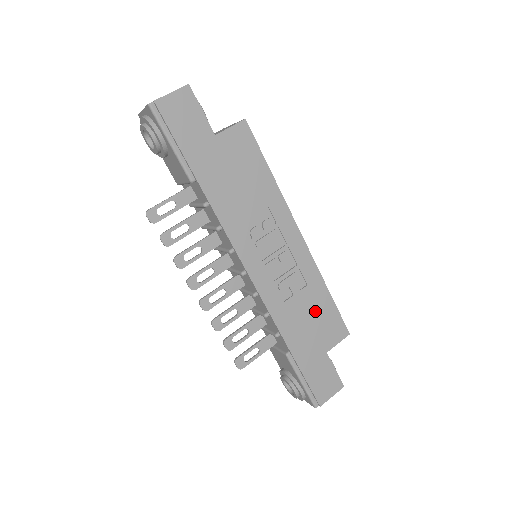
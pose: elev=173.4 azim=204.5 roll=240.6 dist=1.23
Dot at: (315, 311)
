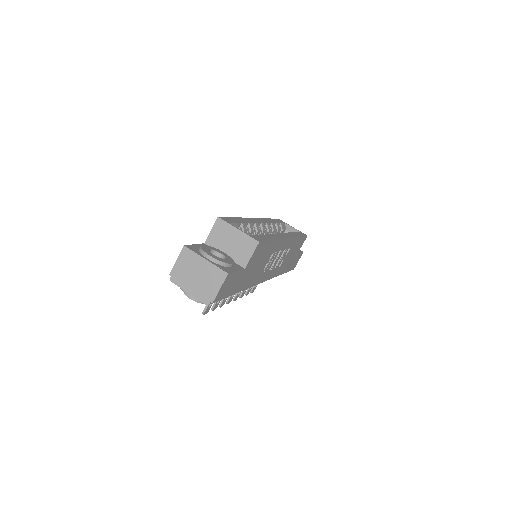
Dot at: (293, 250)
